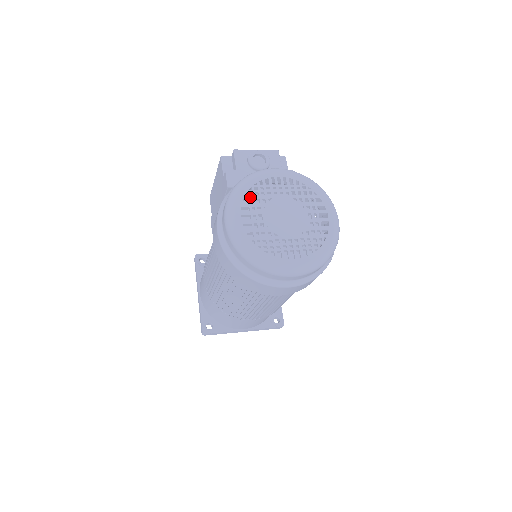
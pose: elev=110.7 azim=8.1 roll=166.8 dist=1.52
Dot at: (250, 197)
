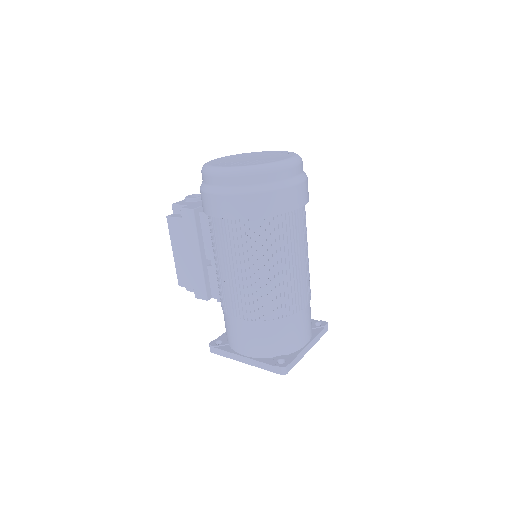
Dot at: (219, 163)
